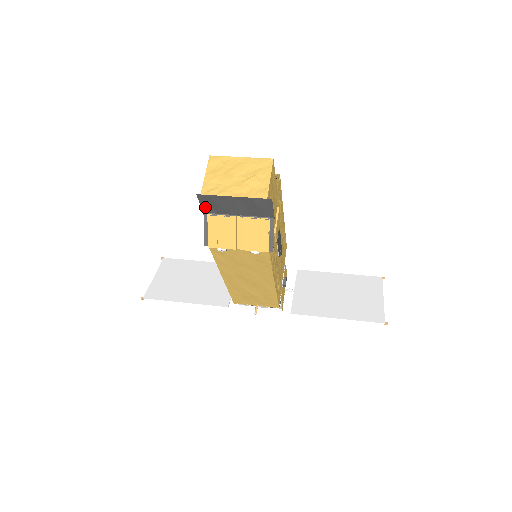
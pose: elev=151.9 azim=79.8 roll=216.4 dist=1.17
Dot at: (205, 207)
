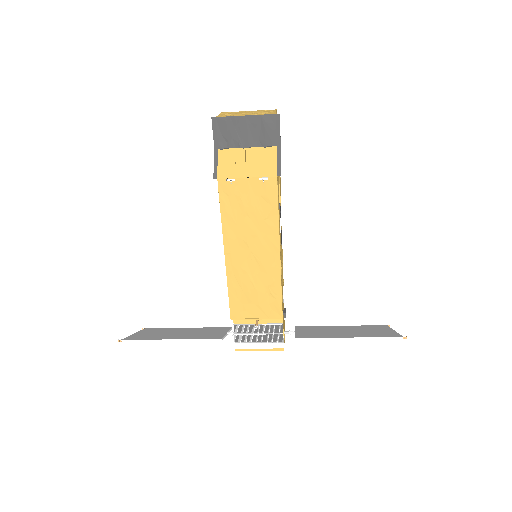
Dot at: (217, 139)
